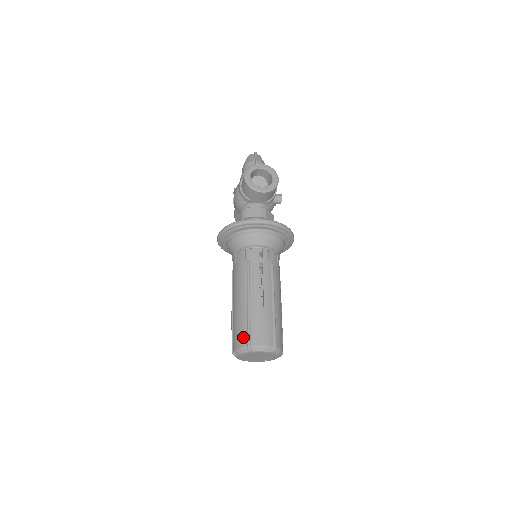
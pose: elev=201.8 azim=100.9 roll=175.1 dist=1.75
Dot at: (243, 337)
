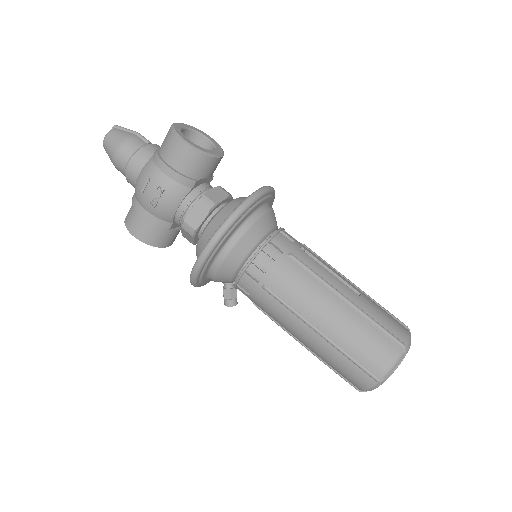
Dot at: (386, 344)
